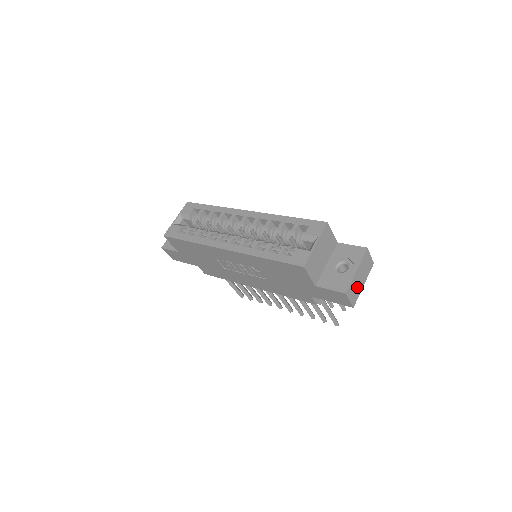
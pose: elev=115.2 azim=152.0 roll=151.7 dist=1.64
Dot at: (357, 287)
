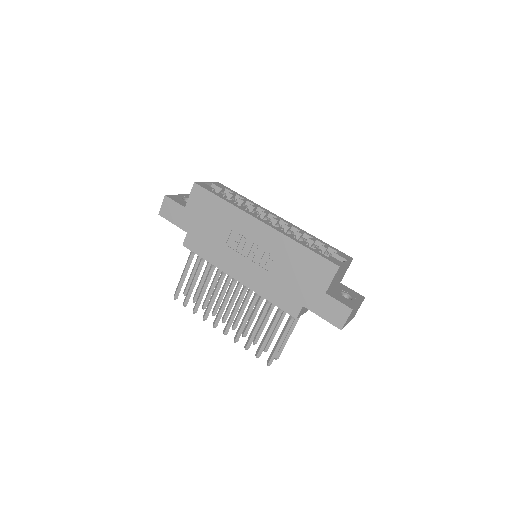
Dot at: (350, 317)
